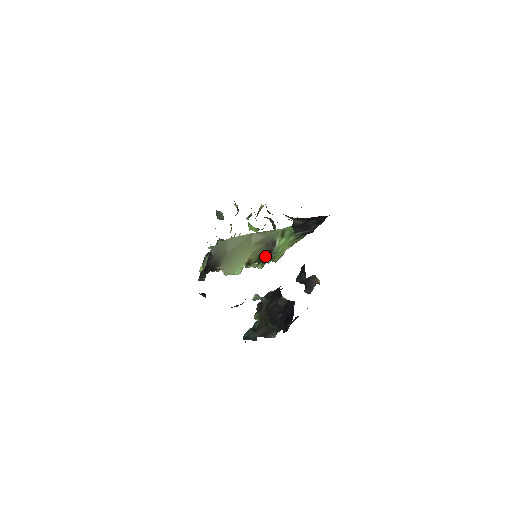
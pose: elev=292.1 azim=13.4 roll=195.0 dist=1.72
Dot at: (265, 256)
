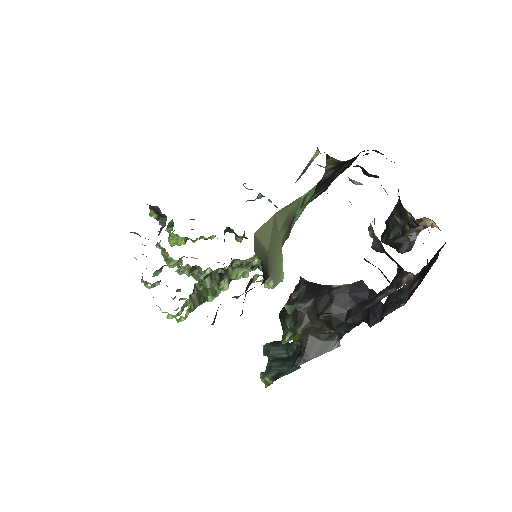
Dot at: occluded
